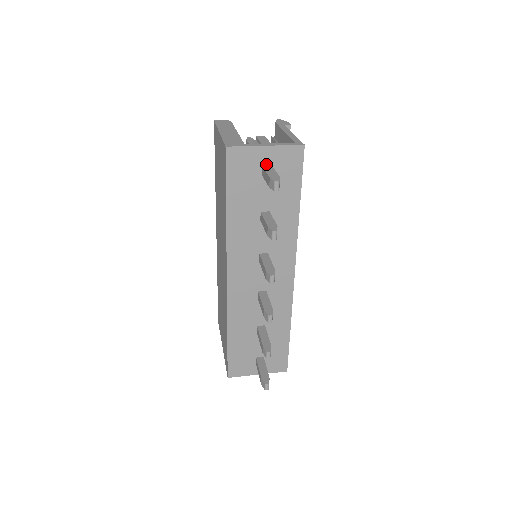
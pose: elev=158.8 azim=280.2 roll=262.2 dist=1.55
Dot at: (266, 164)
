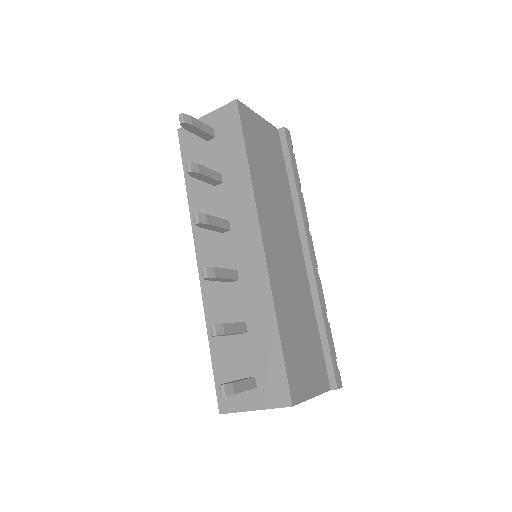
Dot at: occluded
